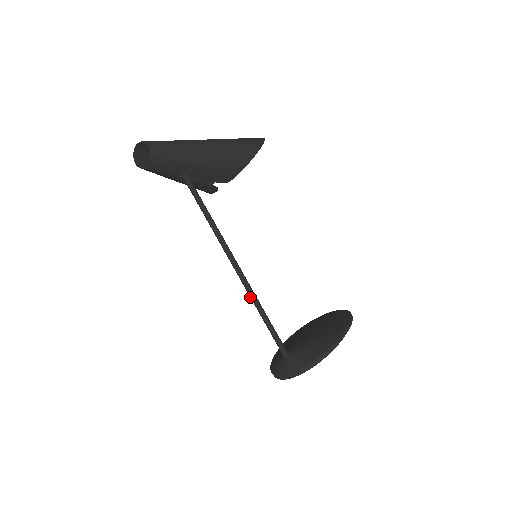
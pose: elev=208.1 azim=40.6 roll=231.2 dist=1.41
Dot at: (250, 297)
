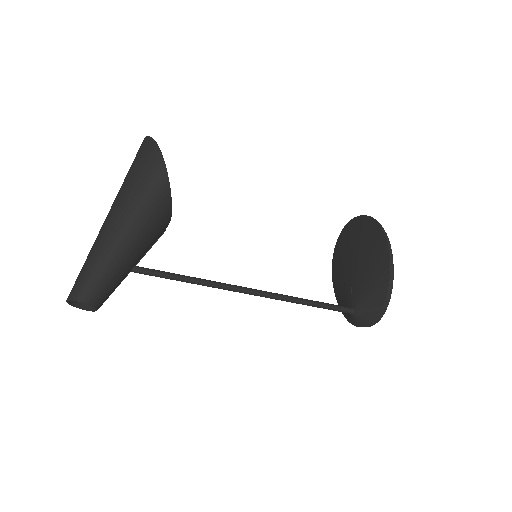
Dot at: occluded
